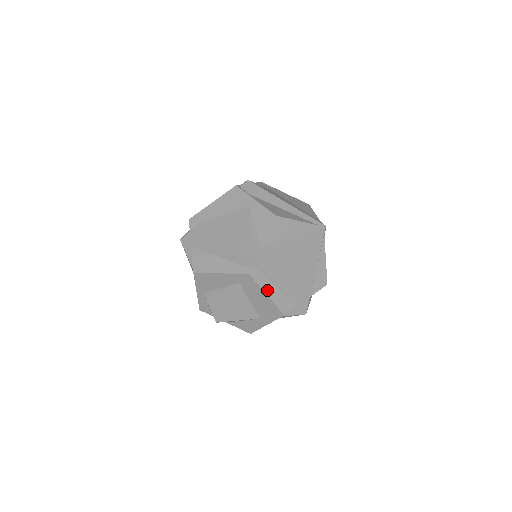
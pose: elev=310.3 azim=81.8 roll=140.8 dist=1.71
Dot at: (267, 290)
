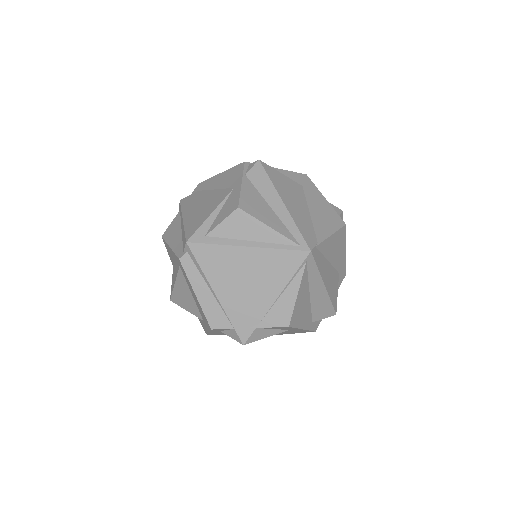
Dot at: (197, 289)
